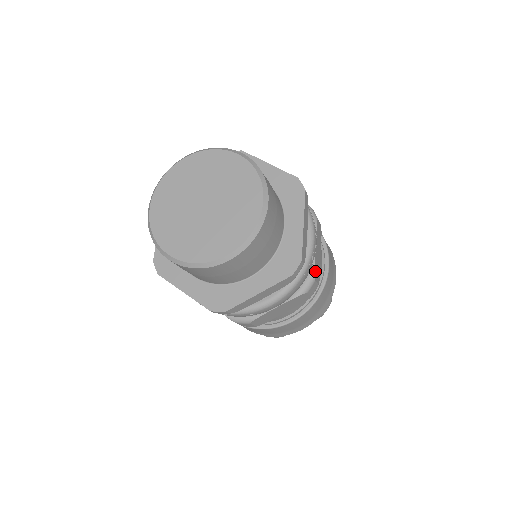
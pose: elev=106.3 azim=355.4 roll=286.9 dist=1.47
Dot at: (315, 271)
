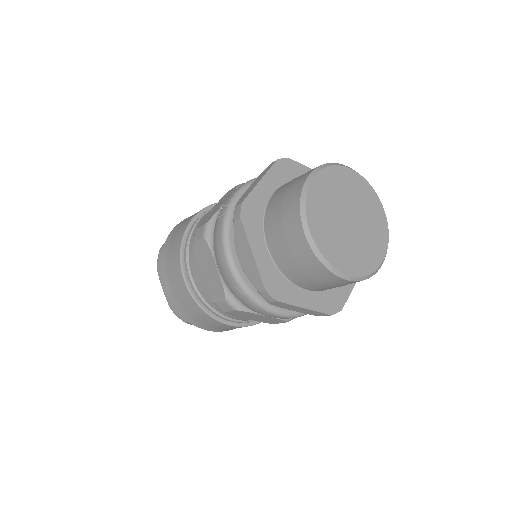
Dot at: occluded
